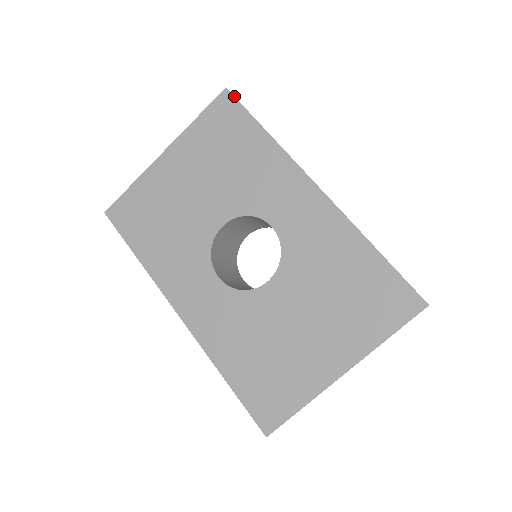
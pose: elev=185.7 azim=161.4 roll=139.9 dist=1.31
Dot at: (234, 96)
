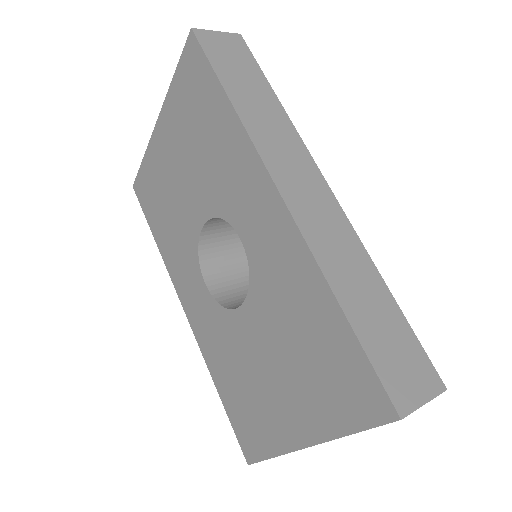
Dot at: (198, 42)
